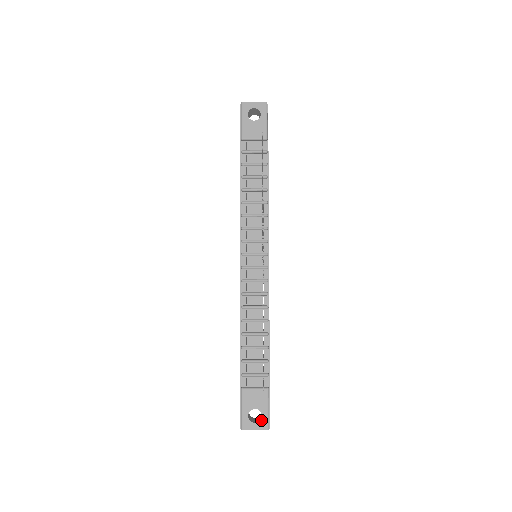
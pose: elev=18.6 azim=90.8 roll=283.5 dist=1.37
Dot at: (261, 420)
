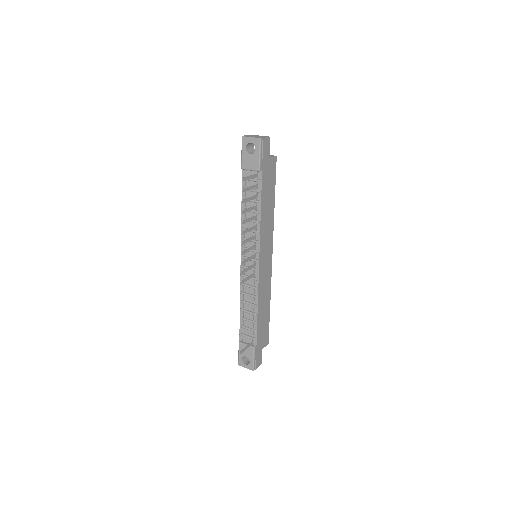
Dot at: (249, 364)
